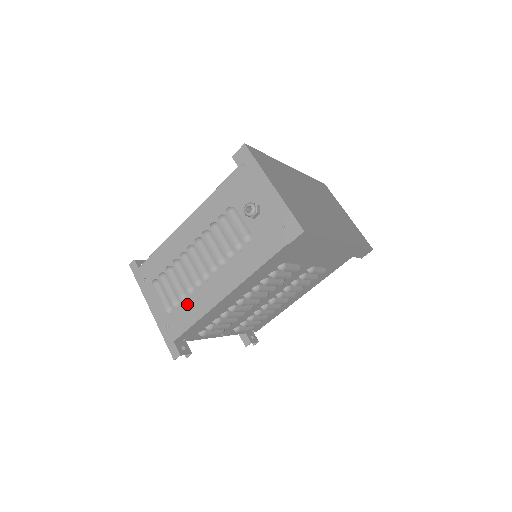
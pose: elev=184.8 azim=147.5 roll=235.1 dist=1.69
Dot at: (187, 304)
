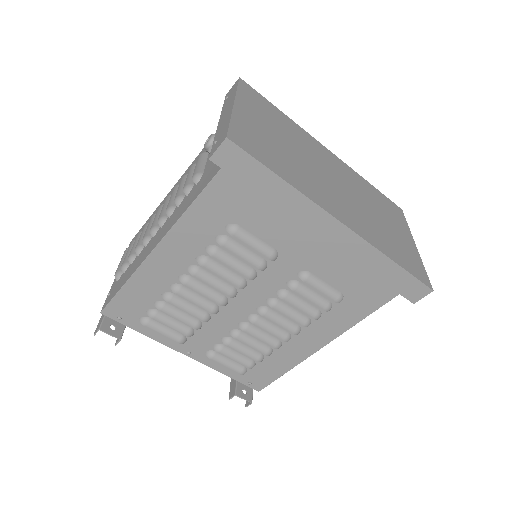
Dot at: (130, 266)
